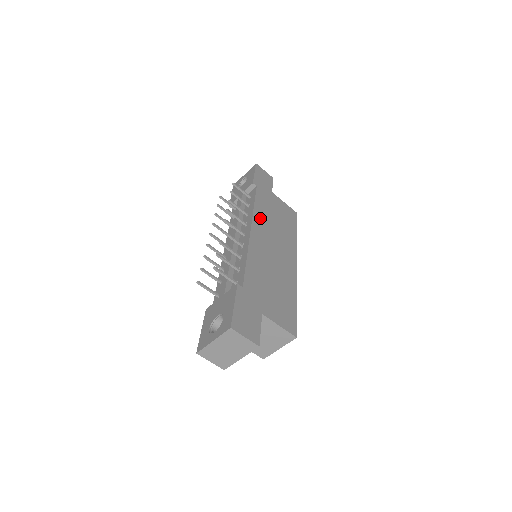
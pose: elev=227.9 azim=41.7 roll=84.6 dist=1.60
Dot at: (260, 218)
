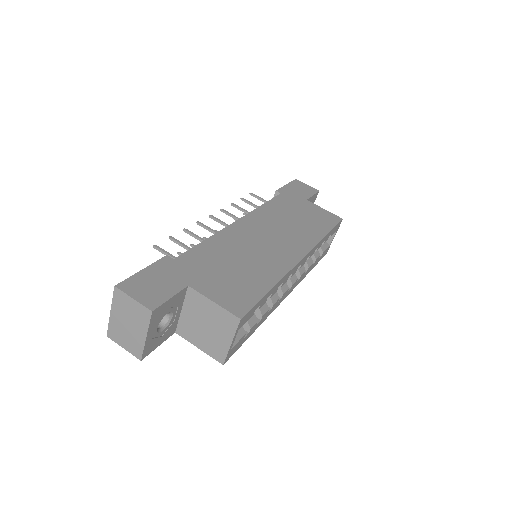
Dot at: (264, 215)
